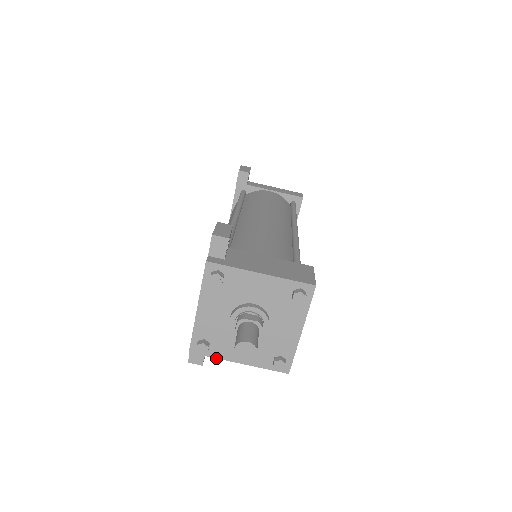
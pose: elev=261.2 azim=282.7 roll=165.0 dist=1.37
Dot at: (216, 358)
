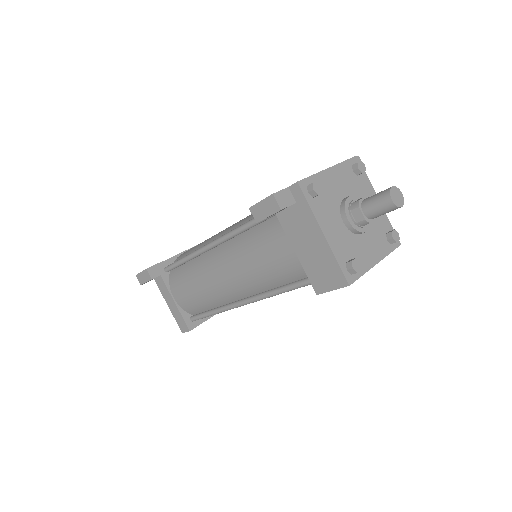
Dot at: (312, 210)
